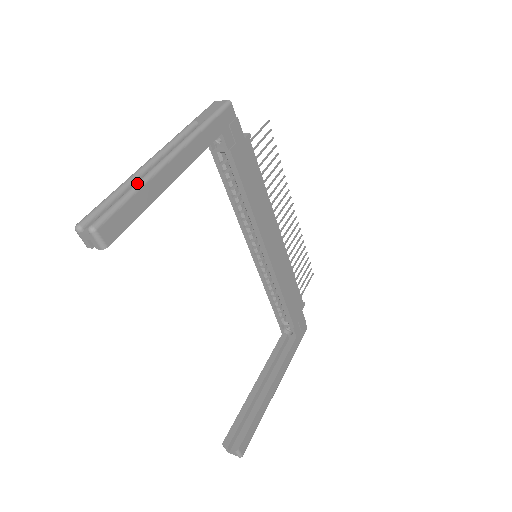
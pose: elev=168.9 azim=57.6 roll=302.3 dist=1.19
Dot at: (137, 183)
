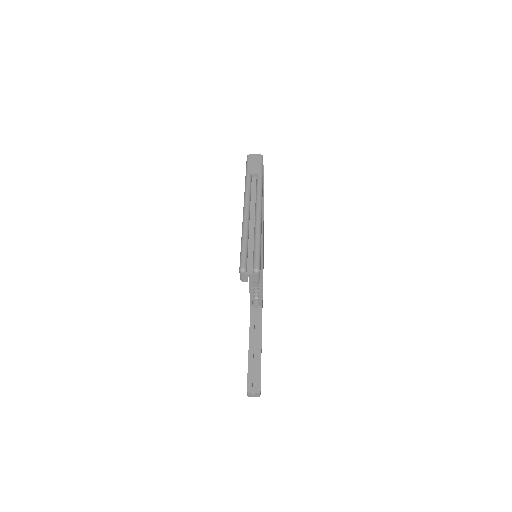
Dot at: (258, 232)
